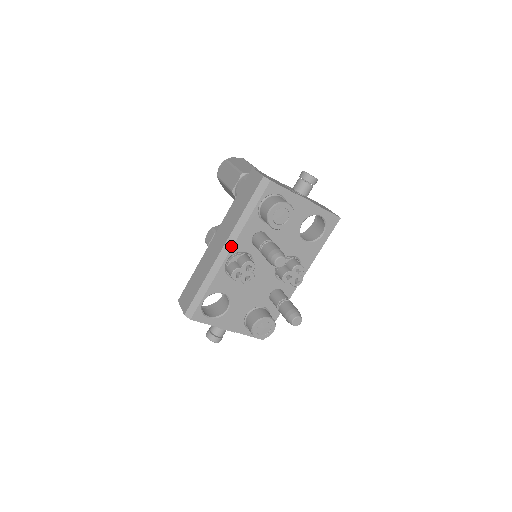
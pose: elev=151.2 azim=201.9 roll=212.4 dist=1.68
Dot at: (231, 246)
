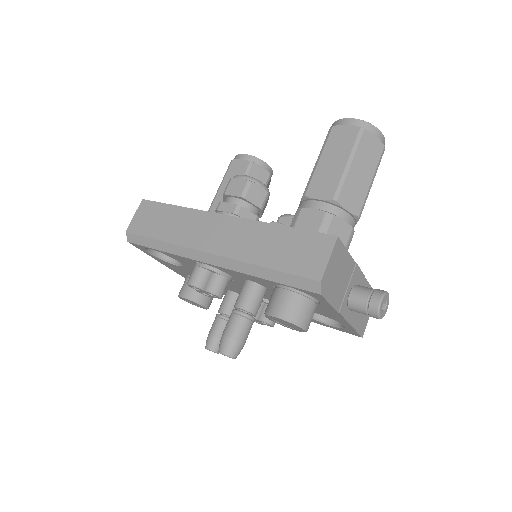
Dot at: (218, 264)
